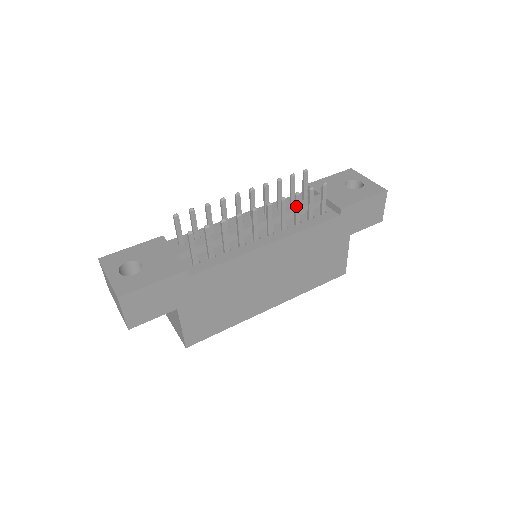
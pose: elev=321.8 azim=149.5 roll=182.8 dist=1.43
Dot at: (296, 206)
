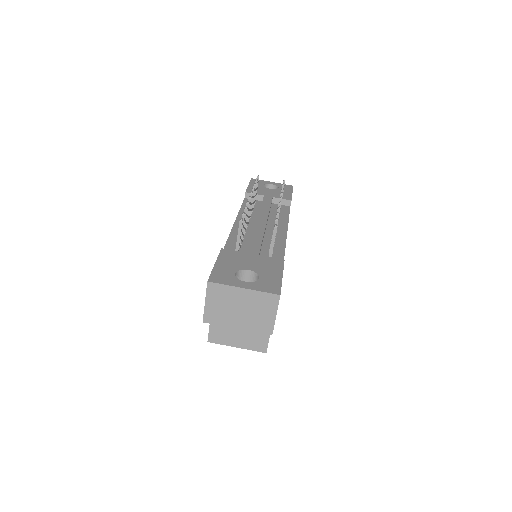
Dot at: occluded
